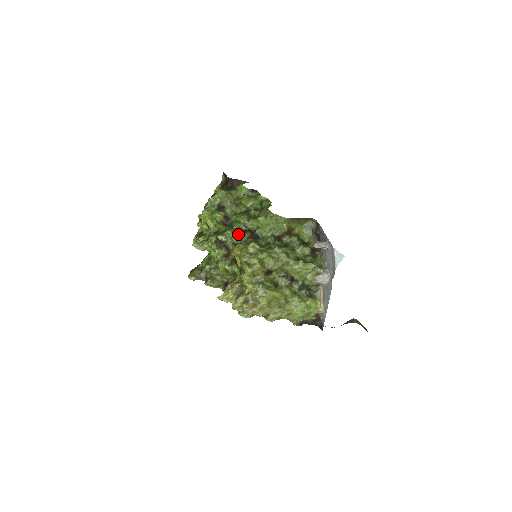
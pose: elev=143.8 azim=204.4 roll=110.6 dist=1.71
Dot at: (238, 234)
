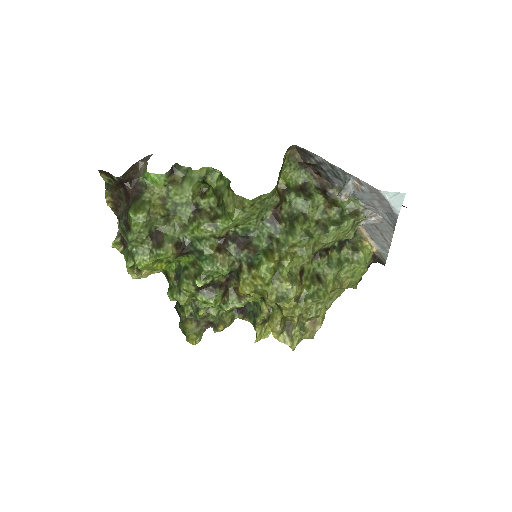
Dot at: (223, 261)
